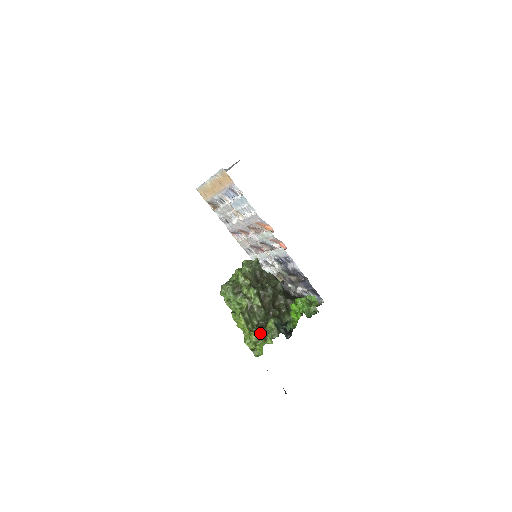
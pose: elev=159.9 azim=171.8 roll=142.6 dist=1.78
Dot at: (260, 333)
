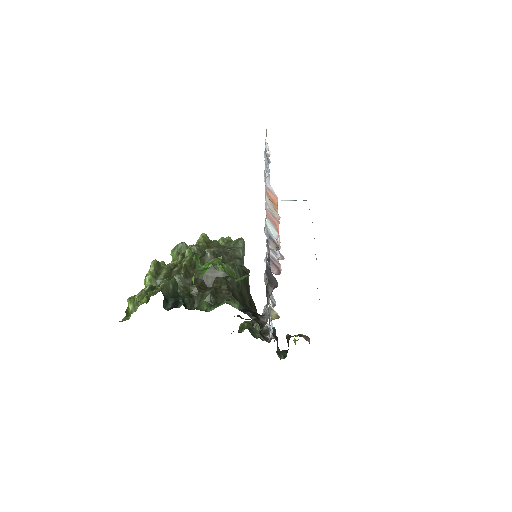
Dot at: (147, 287)
